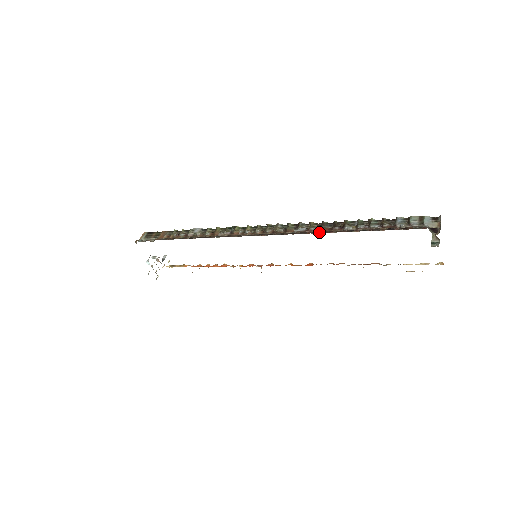
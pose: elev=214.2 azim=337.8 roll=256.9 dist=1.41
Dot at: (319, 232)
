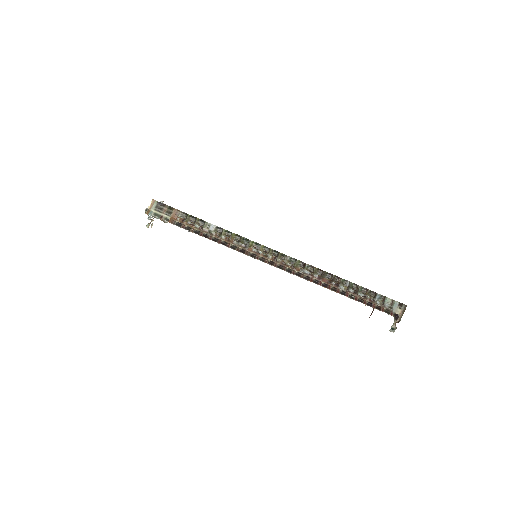
Dot at: (320, 284)
